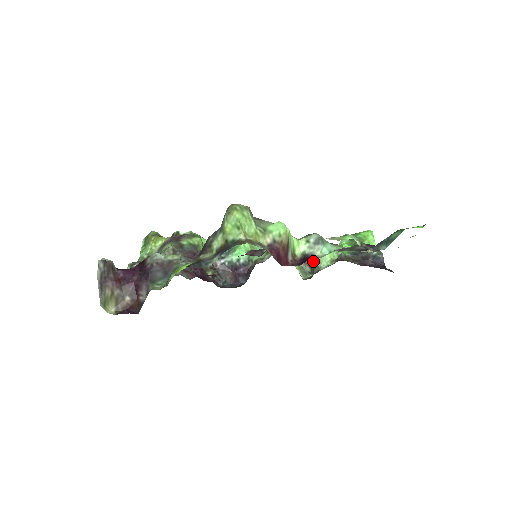
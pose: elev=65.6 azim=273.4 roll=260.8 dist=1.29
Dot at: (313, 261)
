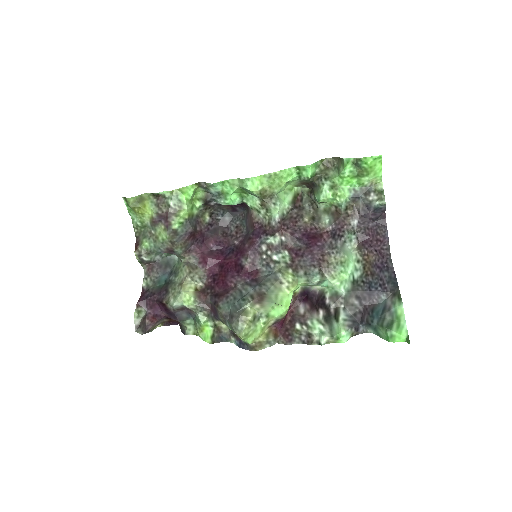
Dot at: (311, 187)
